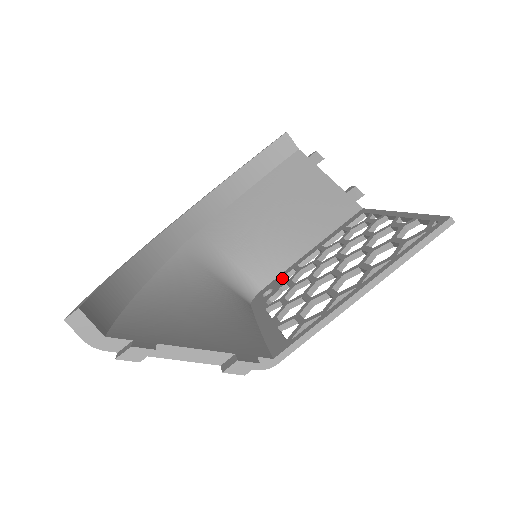
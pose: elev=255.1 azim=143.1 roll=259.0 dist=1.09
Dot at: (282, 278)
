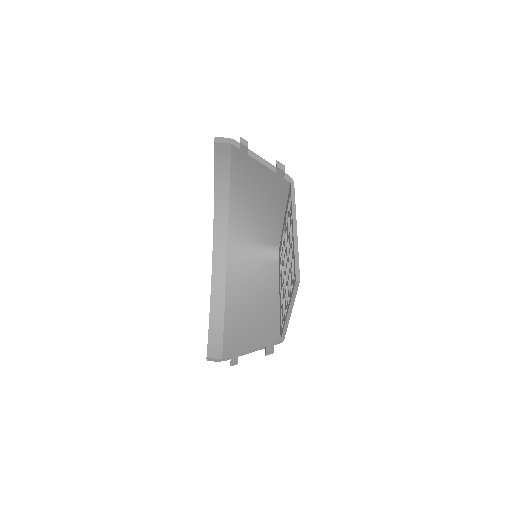
Dot at: (281, 244)
